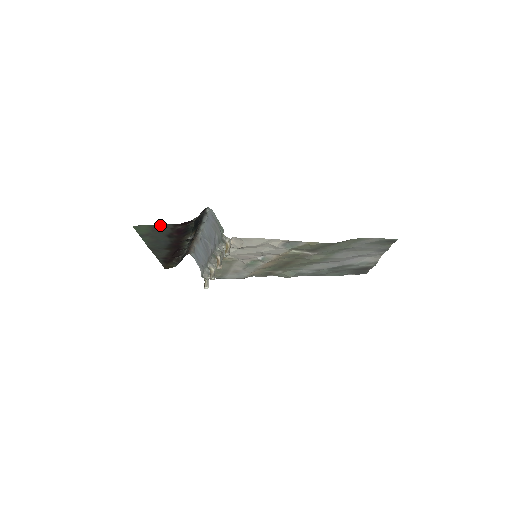
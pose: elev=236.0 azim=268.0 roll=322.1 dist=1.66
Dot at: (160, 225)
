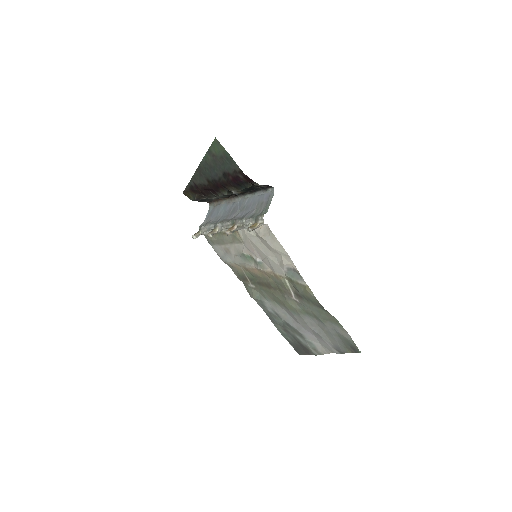
Dot at: (232, 159)
